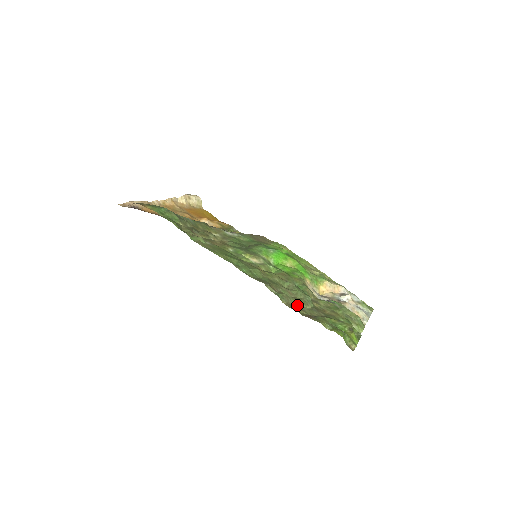
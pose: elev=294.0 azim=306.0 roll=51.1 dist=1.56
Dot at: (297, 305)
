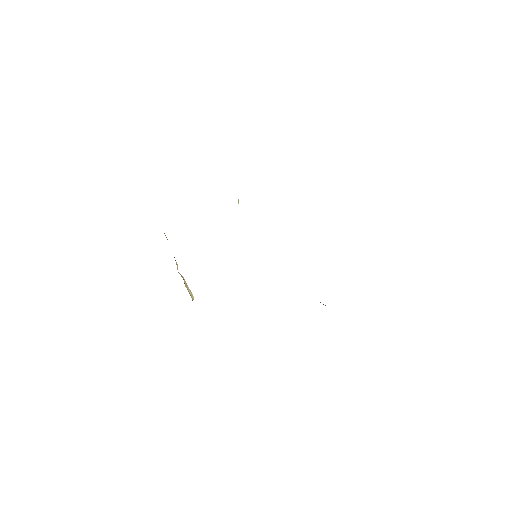
Dot at: occluded
